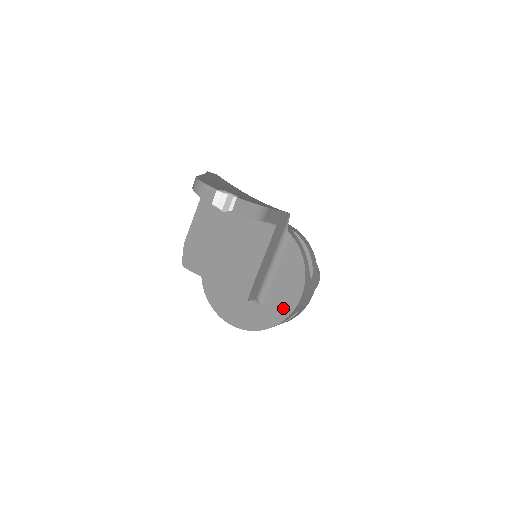
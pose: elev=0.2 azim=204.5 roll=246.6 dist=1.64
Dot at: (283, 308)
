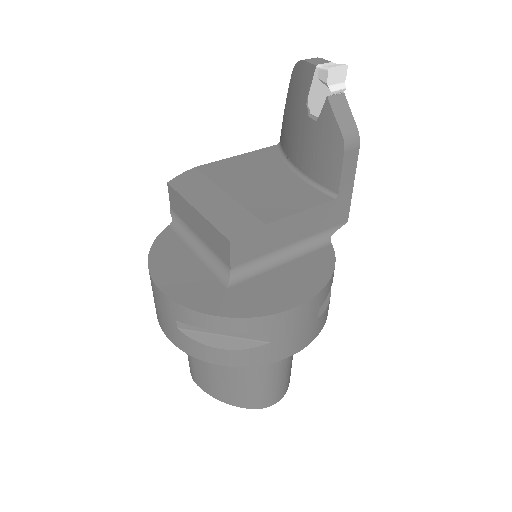
Dot at: (262, 303)
